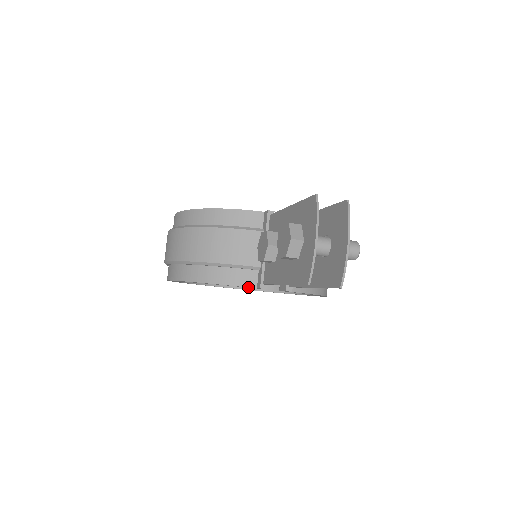
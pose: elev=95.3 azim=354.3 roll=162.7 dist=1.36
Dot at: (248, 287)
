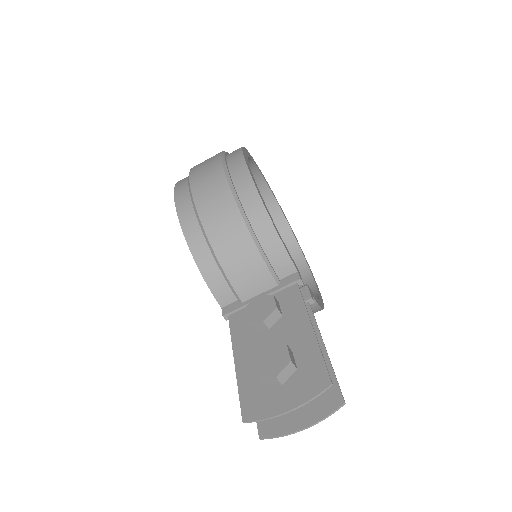
Dot at: (217, 298)
